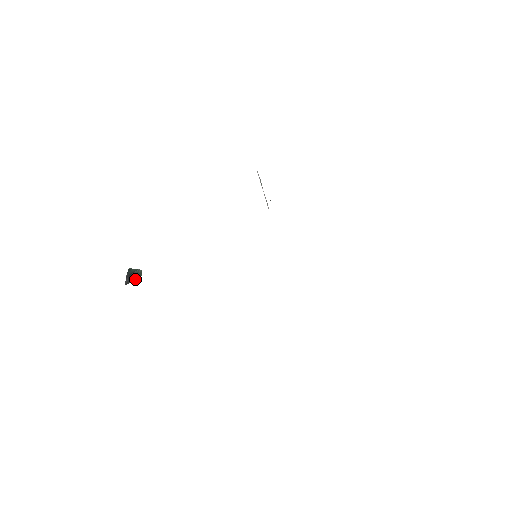
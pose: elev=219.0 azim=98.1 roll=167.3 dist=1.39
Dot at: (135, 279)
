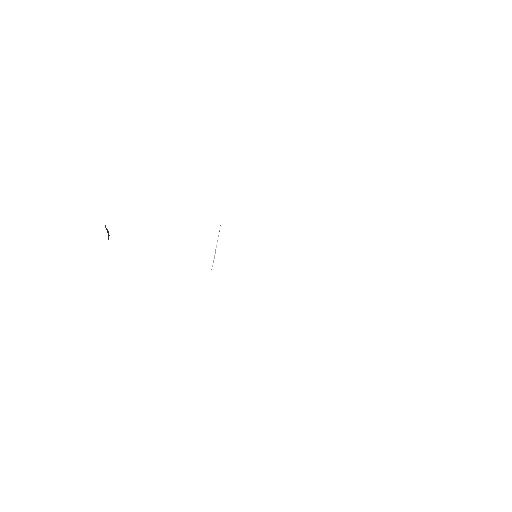
Dot at: occluded
